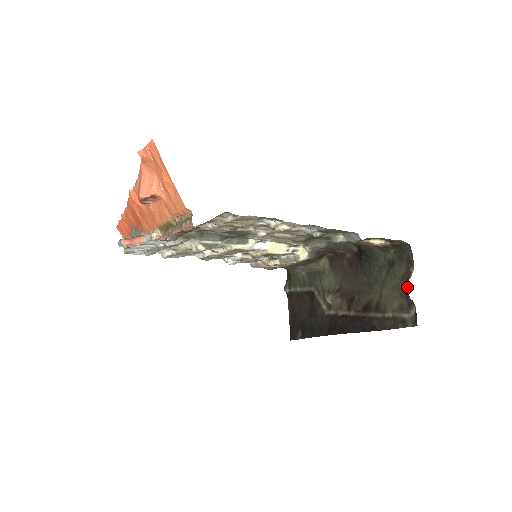
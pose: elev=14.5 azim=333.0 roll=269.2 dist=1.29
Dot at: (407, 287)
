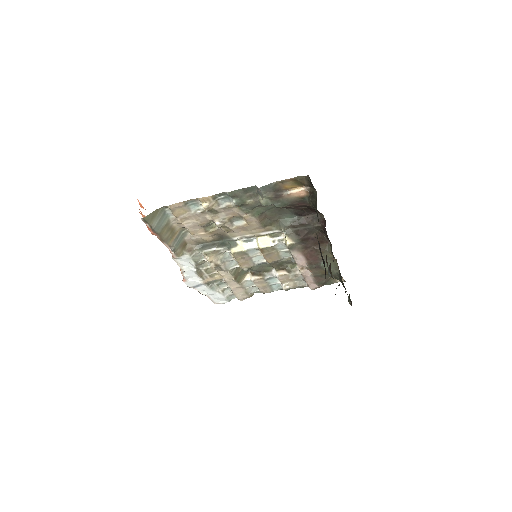
Dot at: occluded
